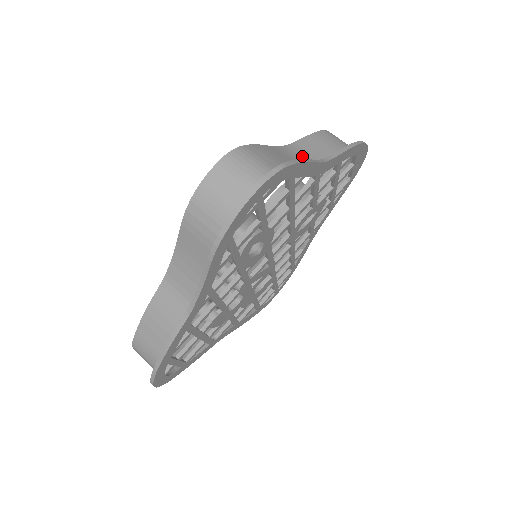
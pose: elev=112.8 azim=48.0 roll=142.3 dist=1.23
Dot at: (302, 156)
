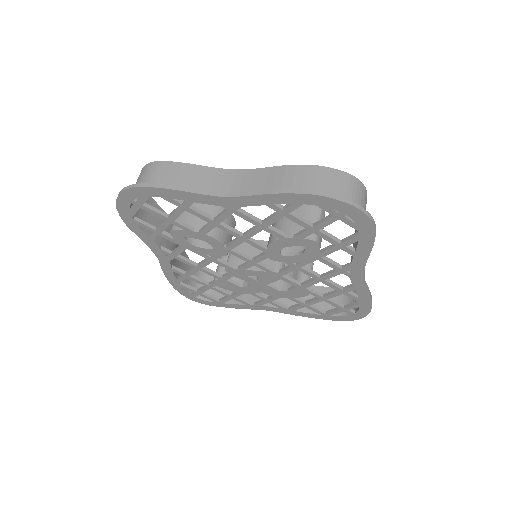
Dot at: (235, 184)
